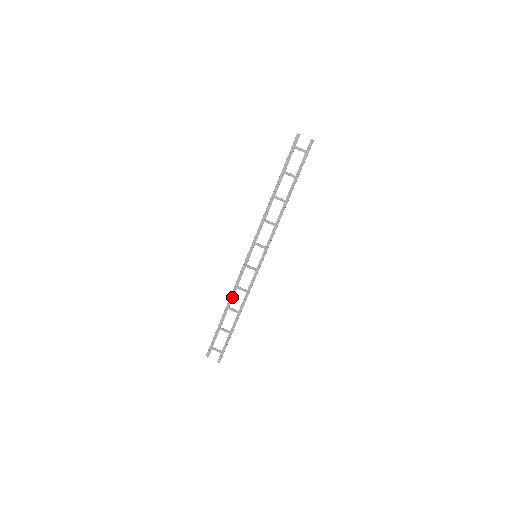
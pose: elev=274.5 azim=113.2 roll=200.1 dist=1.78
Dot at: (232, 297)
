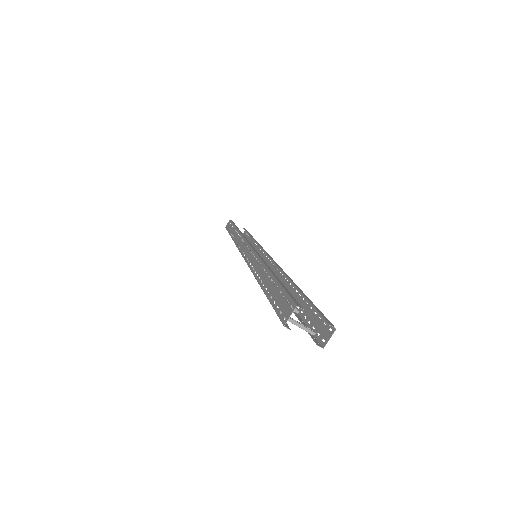
Dot at: occluded
